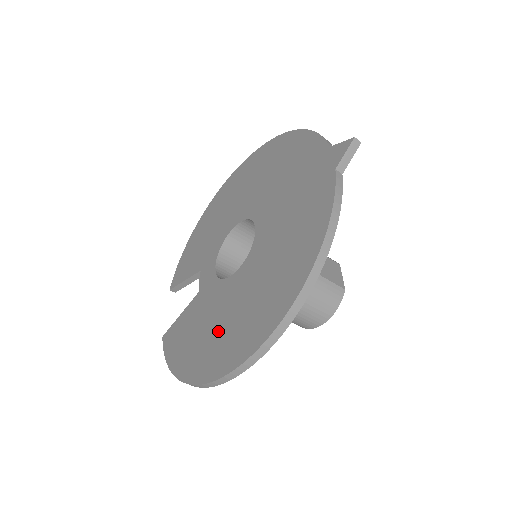
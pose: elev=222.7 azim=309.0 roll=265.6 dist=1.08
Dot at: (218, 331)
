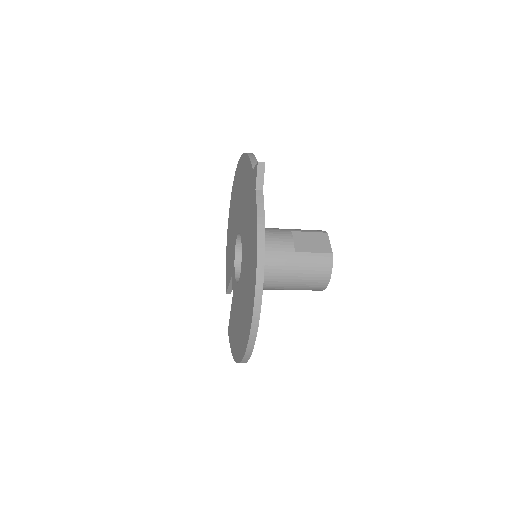
Dot at: (240, 323)
